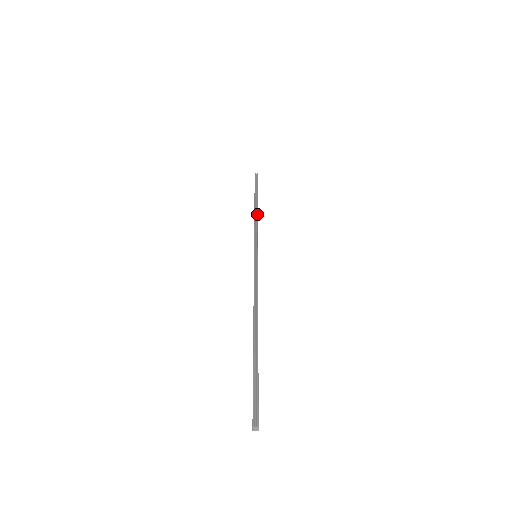
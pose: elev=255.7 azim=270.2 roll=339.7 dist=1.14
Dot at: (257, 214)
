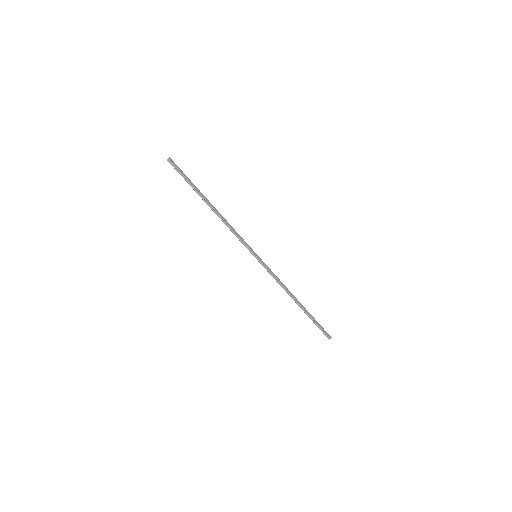
Dot at: (221, 218)
